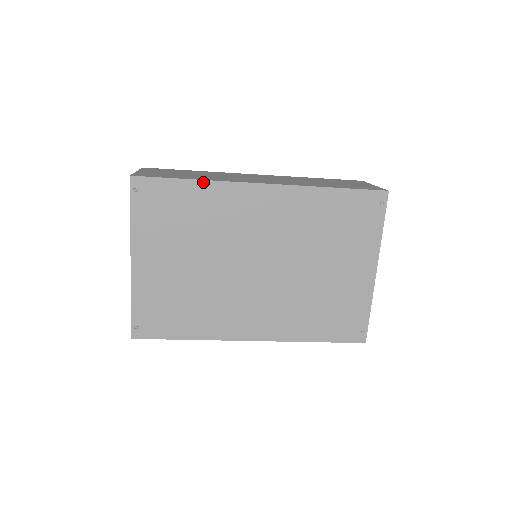
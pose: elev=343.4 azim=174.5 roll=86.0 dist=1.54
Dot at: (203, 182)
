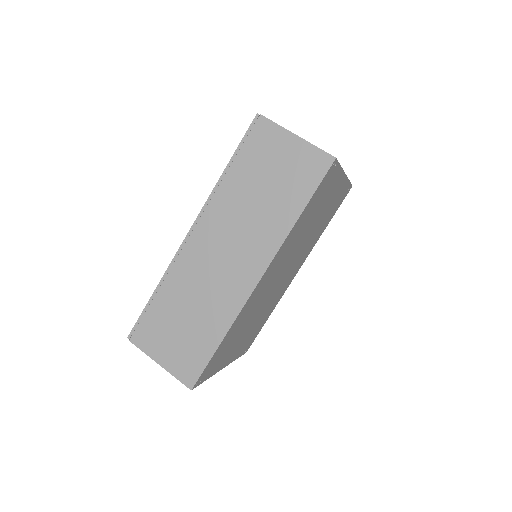
Dot at: (228, 332)
